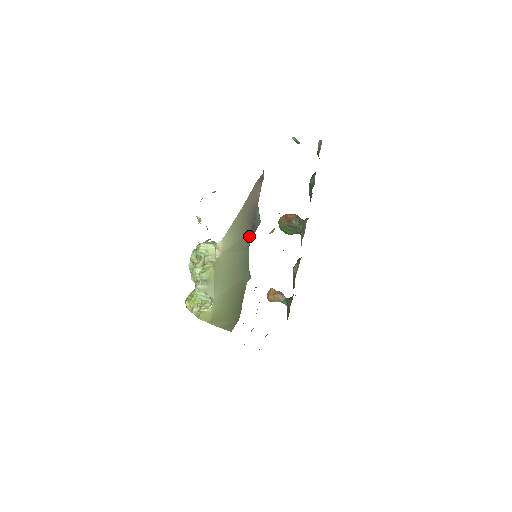
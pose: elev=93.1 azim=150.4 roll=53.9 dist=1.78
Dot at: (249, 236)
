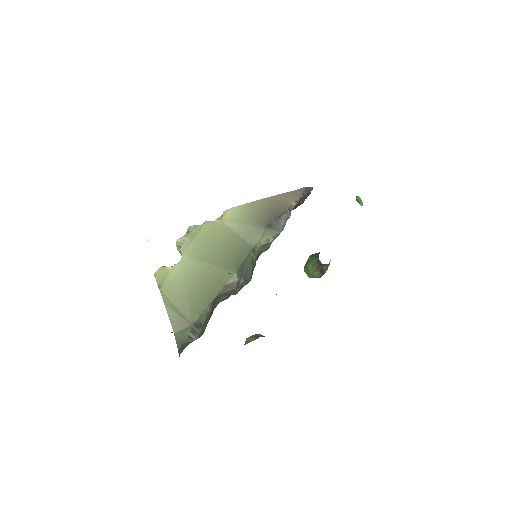
Dot at: (260, 232)
